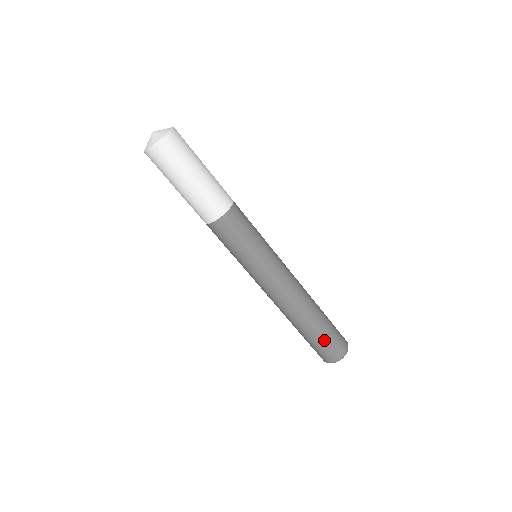
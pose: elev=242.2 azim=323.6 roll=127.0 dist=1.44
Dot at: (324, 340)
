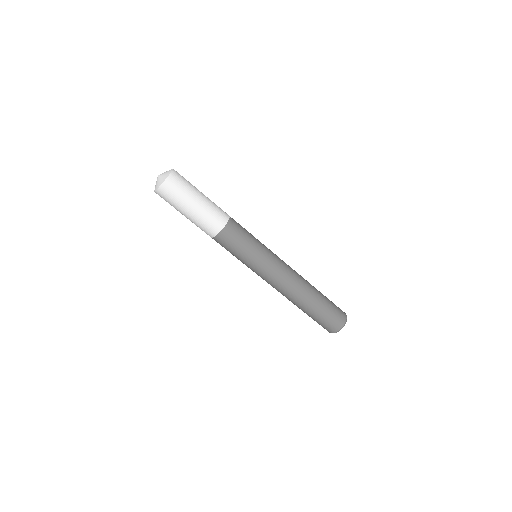
Dot at: (326, 313)
